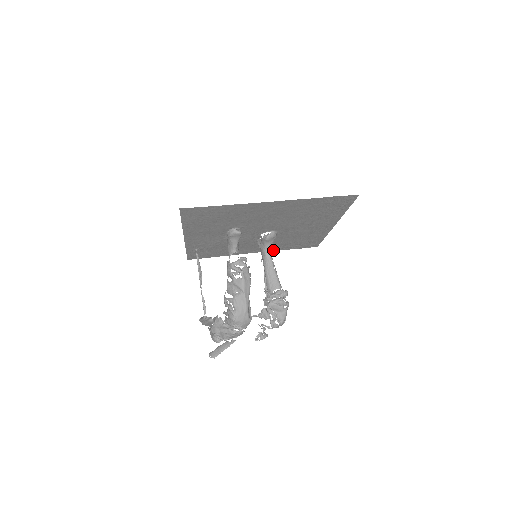
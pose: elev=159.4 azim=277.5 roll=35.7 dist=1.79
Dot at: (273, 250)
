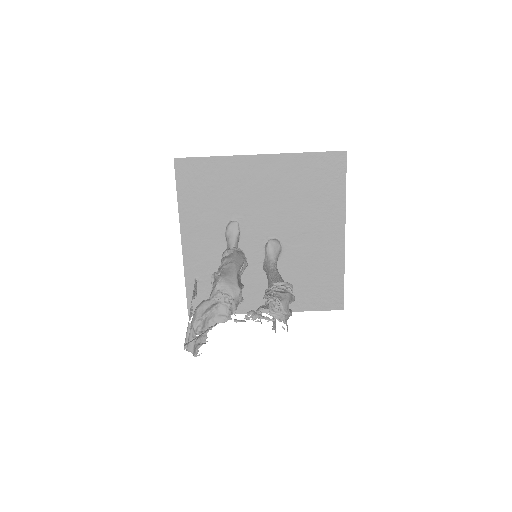
Dot at: occluded
